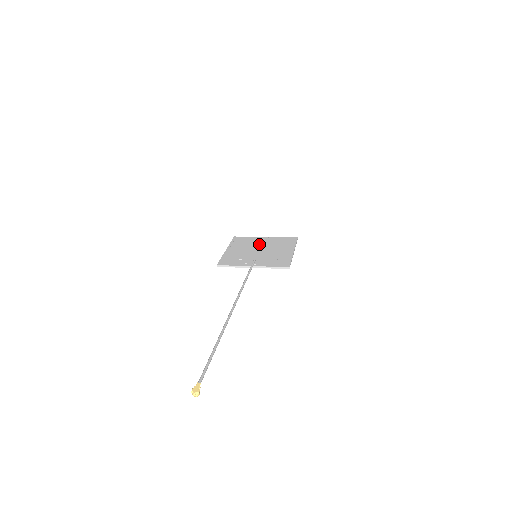
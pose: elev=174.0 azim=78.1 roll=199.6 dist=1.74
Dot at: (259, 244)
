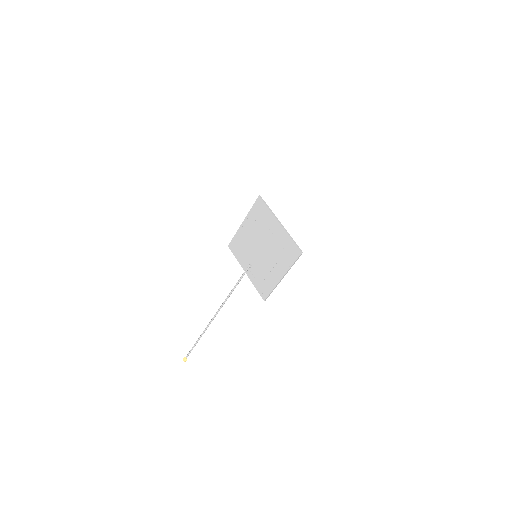
Dot at: (267, 236)
